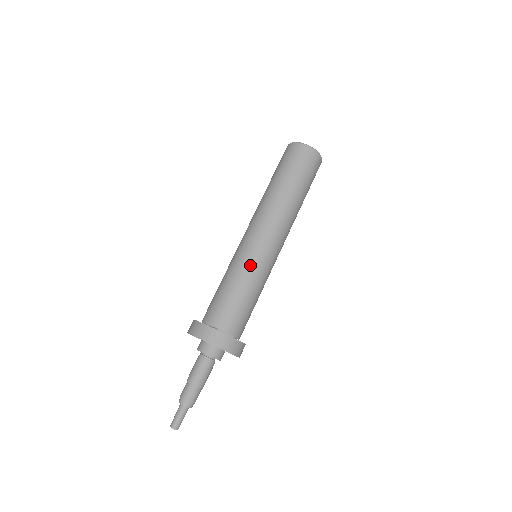
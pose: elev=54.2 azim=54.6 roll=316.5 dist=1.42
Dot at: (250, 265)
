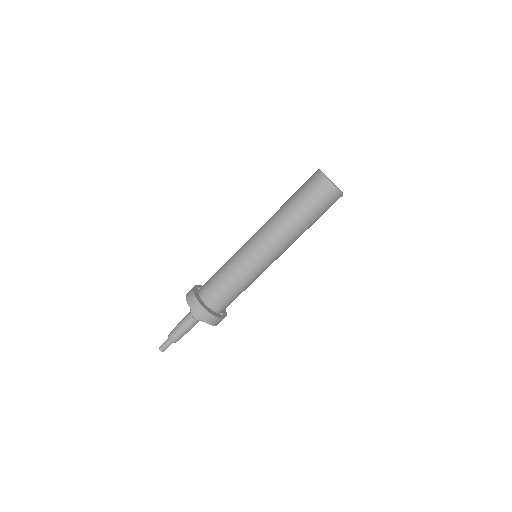
Dot at: (256, 276)
